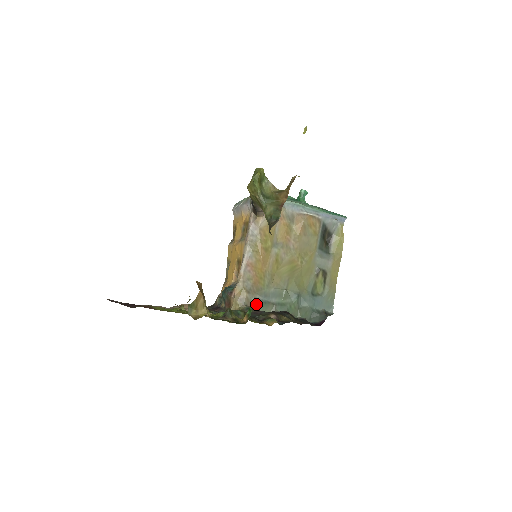
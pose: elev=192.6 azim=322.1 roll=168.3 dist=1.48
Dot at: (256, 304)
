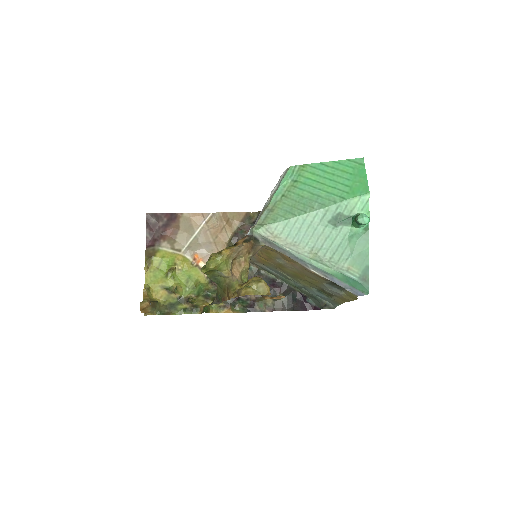
Dot at: (261, 268)
